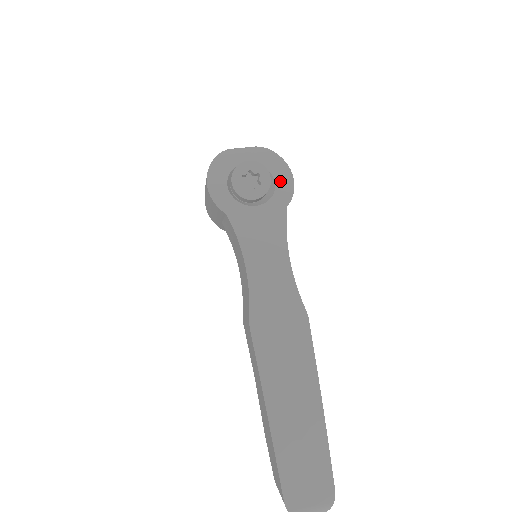
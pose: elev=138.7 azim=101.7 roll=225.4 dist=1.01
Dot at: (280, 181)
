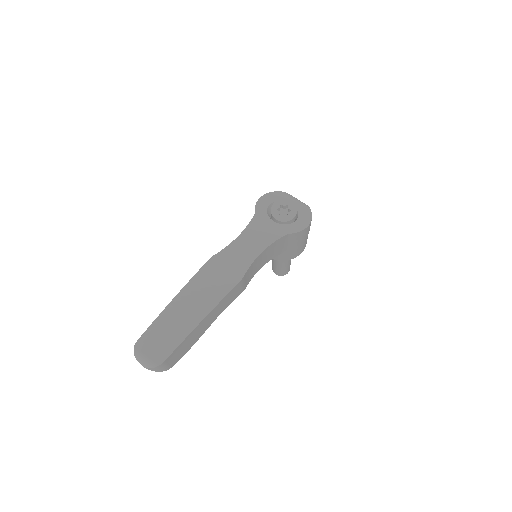
Dot at: (298, 223)
